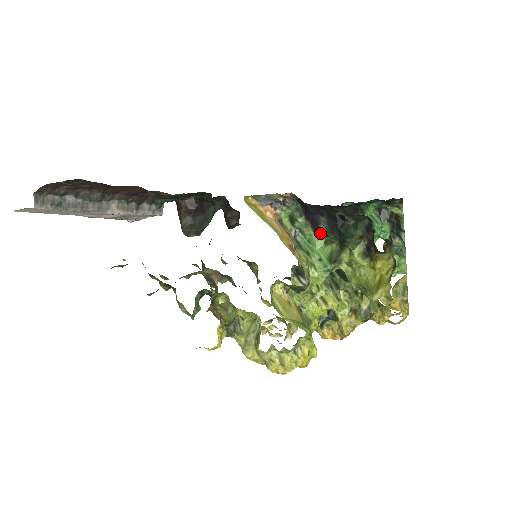
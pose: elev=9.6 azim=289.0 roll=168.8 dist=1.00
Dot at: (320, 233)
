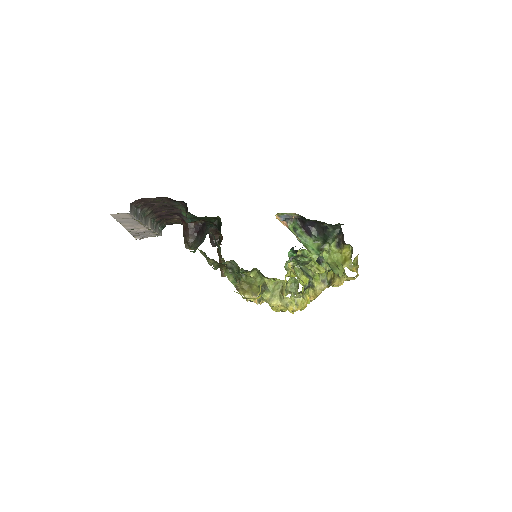
Dot at: (311, 236)
